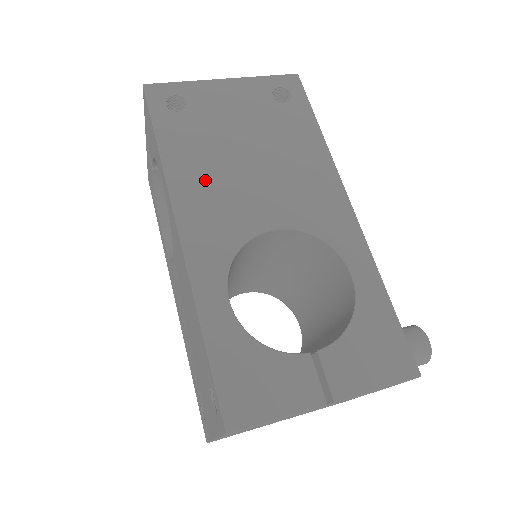
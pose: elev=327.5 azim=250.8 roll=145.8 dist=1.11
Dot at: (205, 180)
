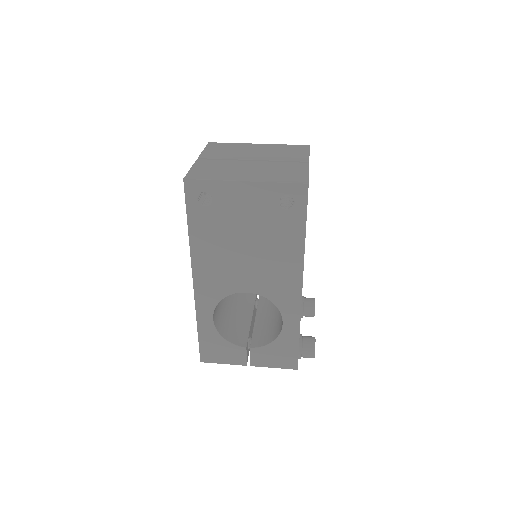
Dot at: (213, 257)
